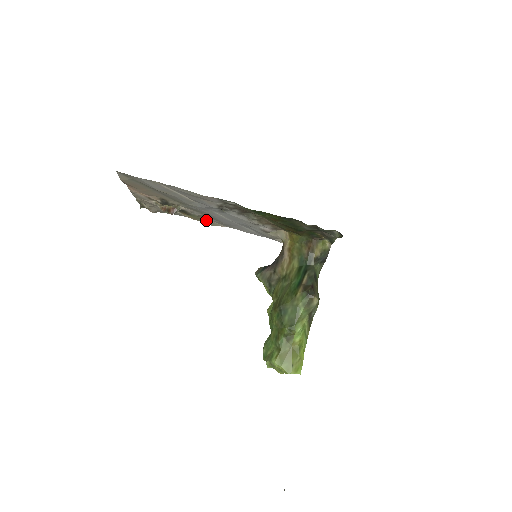
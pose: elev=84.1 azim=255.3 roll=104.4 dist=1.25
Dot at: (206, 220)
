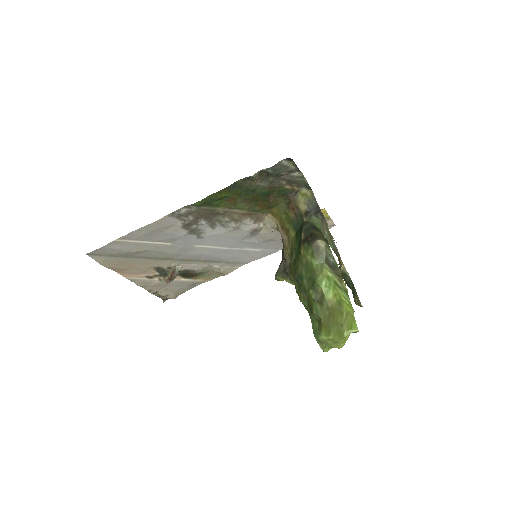
Dot at: (216, 271)
